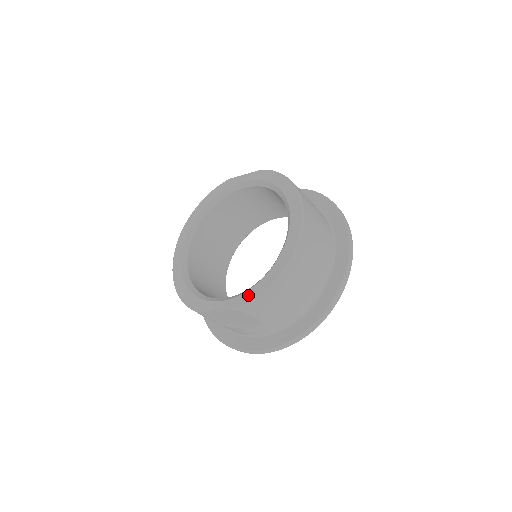
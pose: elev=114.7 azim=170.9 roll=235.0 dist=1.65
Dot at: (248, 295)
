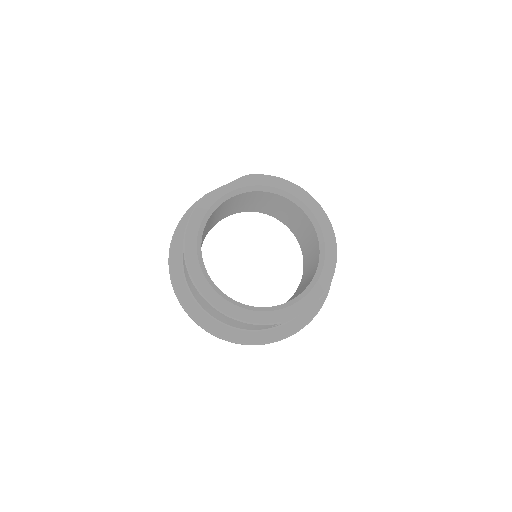
Dot at: (321, 284)
